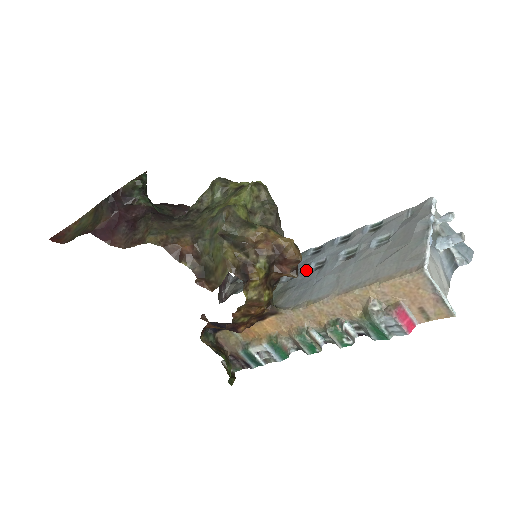
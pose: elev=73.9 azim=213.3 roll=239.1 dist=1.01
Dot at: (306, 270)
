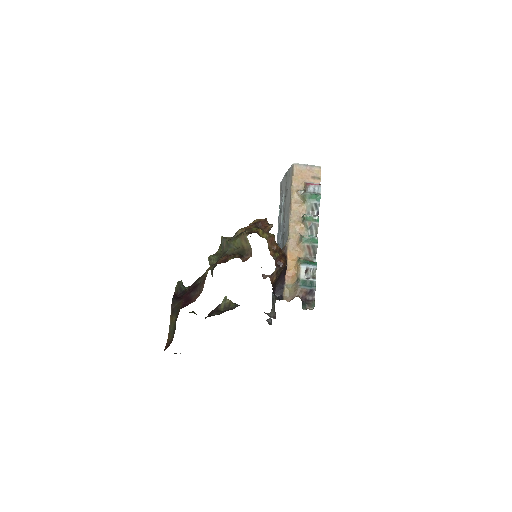
Dot at: (280, 245)
